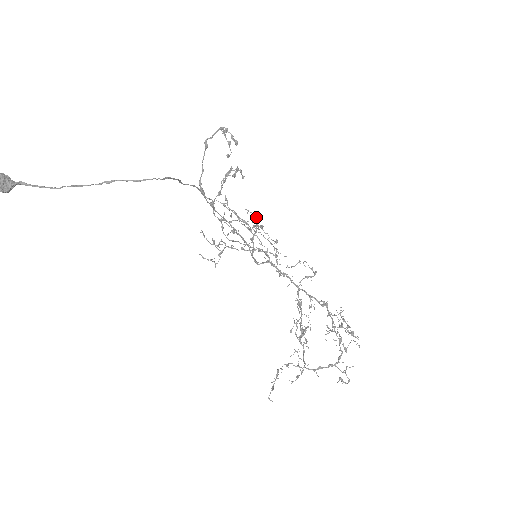
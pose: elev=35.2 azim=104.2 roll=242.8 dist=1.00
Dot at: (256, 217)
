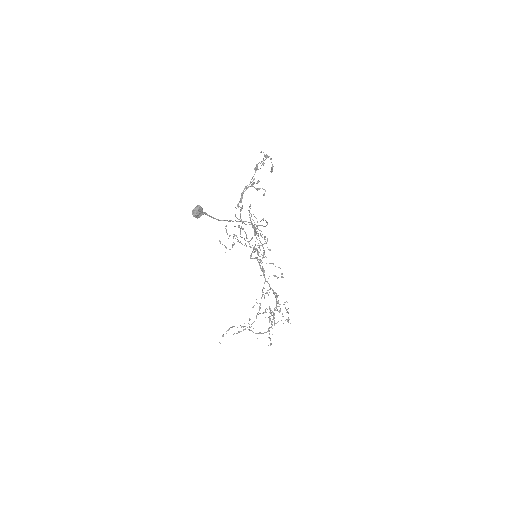
Dot at: occluded
